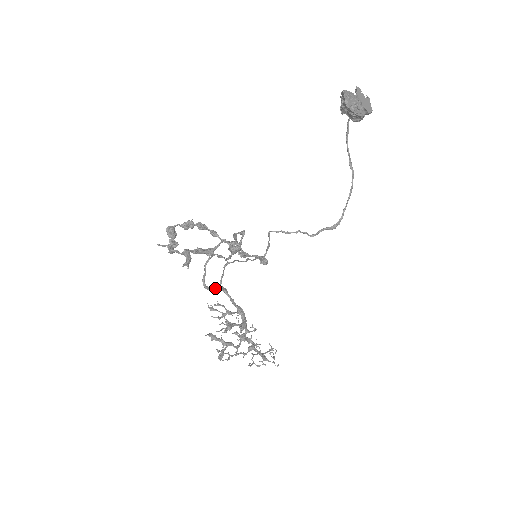
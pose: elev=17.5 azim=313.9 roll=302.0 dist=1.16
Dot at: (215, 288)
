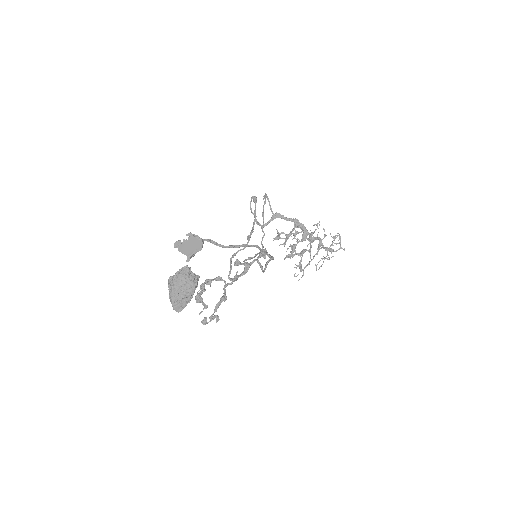
Dot at: (270, 221)
